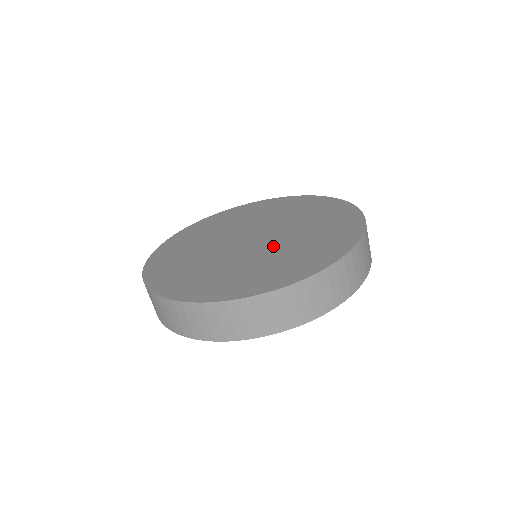
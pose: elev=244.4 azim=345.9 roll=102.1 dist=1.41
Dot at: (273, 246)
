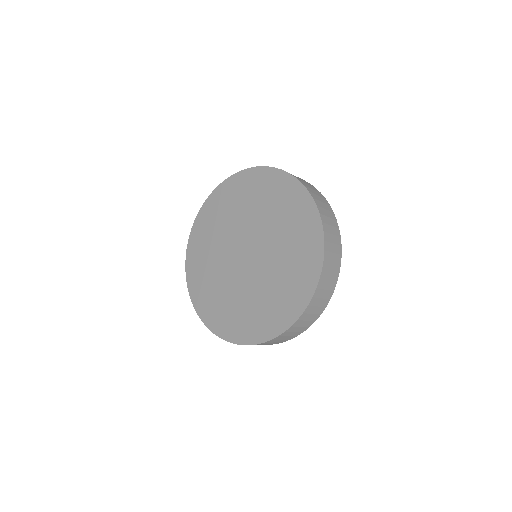
Dot at: (267, 263)
